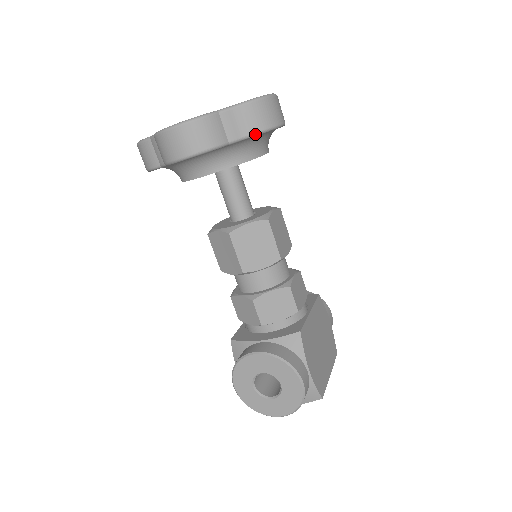
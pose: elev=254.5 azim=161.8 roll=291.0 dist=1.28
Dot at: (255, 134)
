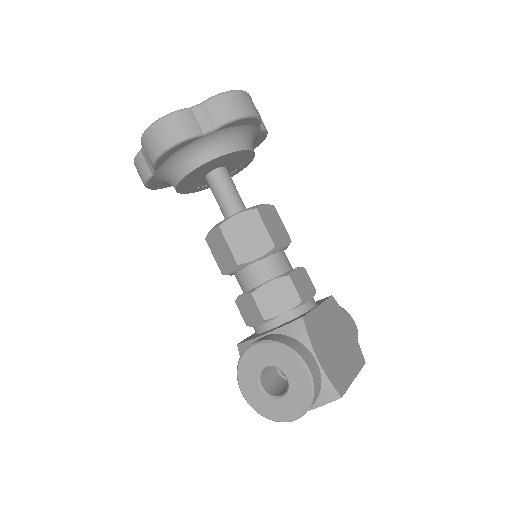
Dot at: (227, 122)
